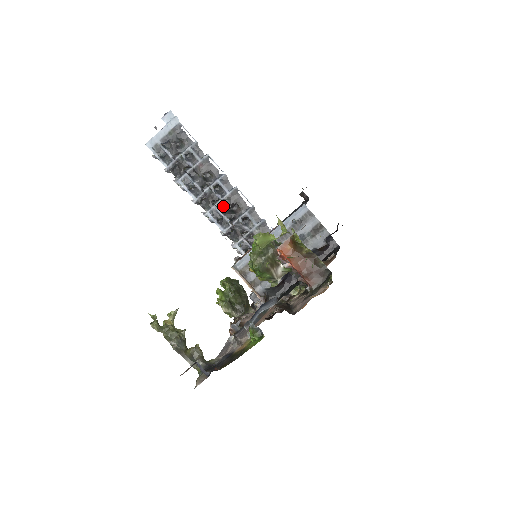
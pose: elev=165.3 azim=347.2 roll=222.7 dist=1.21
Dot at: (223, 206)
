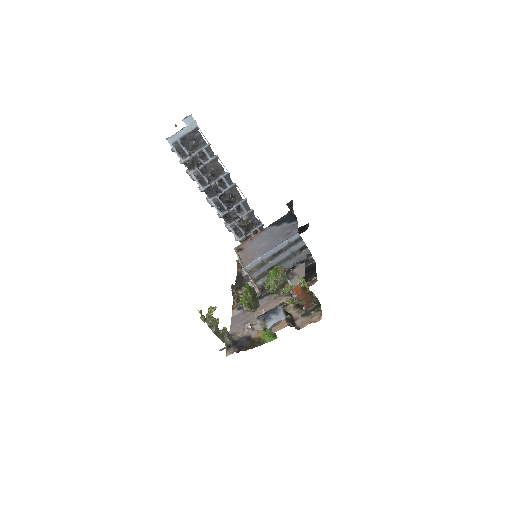
Dot at: (224, 197)
